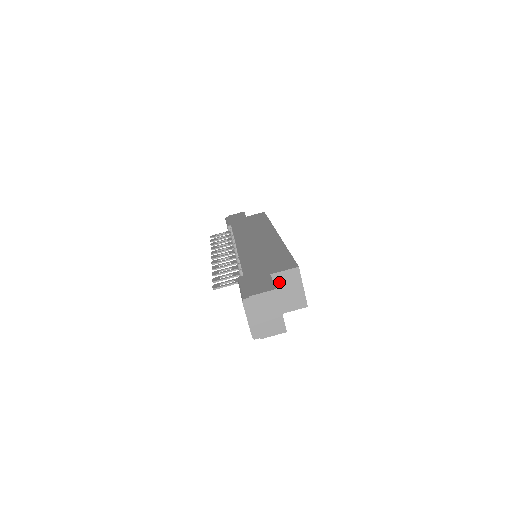
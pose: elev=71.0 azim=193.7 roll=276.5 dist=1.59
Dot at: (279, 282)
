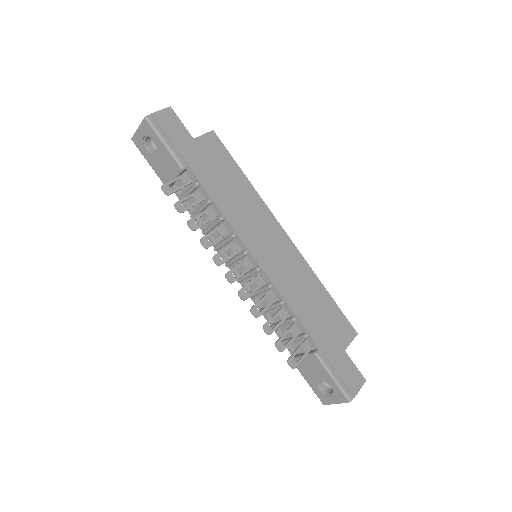
Dot at: occluded
